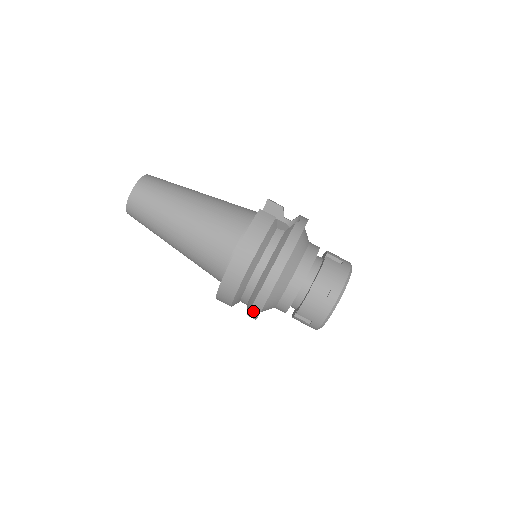
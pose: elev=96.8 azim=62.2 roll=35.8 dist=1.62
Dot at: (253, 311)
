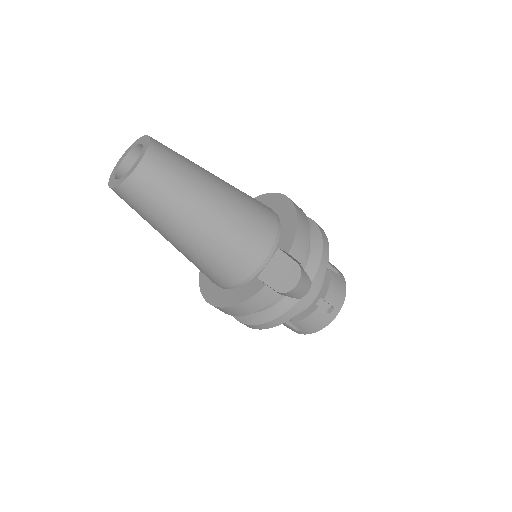
Dot at: occluded
